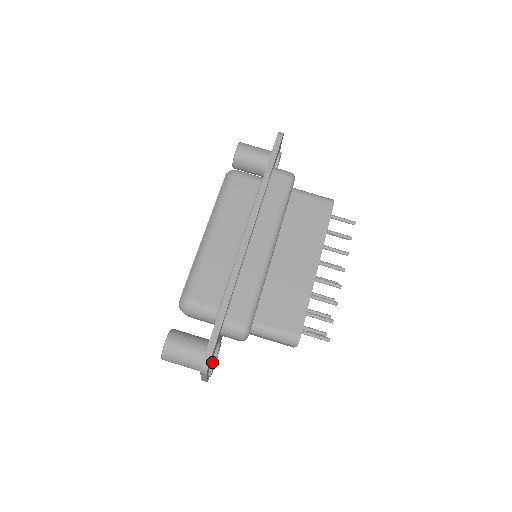
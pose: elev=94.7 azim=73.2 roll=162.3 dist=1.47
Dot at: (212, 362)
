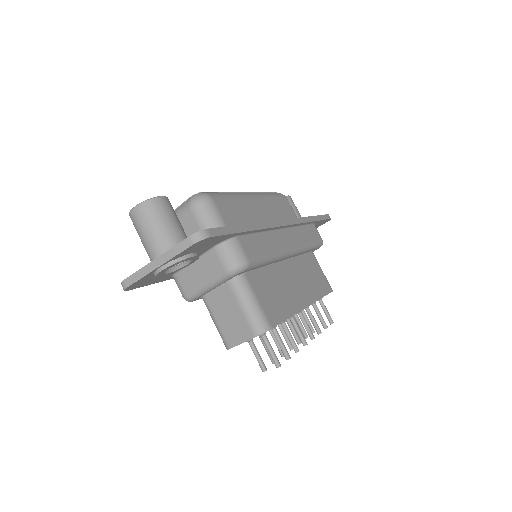
Dot at: (187, 255)
